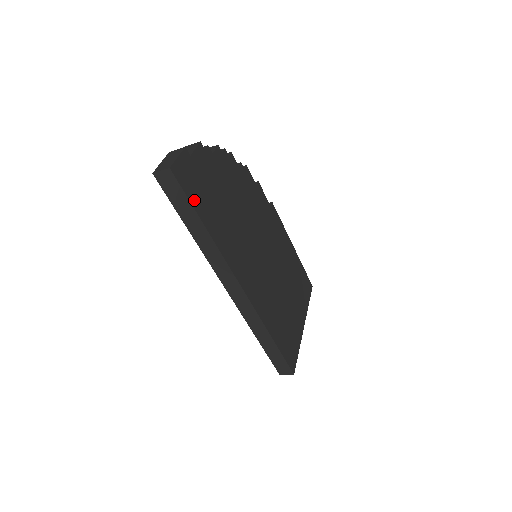
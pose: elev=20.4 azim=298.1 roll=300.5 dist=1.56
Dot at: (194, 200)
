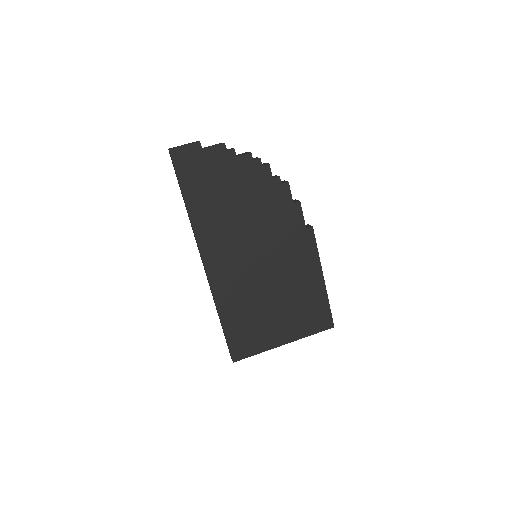
Dot at: (184, 180)
